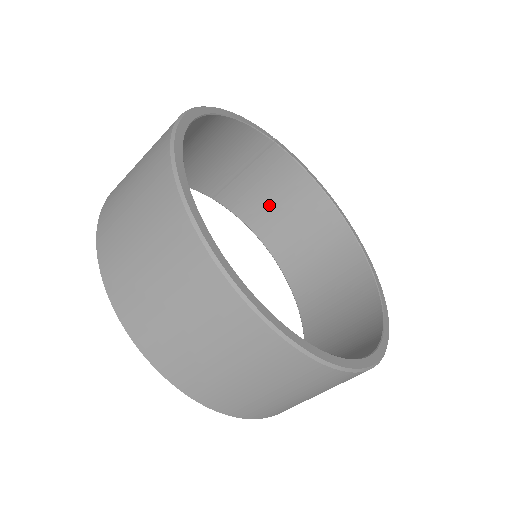
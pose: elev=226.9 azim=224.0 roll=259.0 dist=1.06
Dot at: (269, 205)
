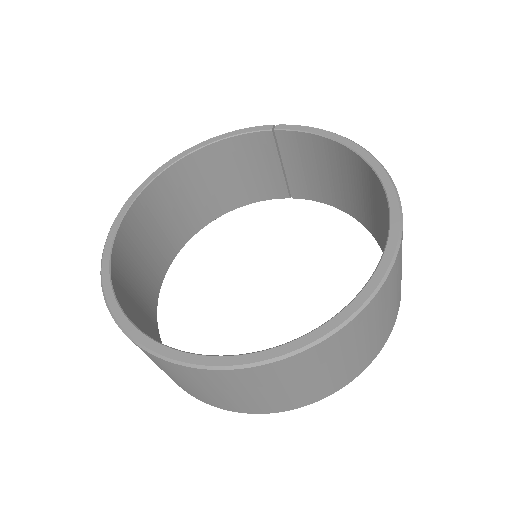
Dot at: (329, 181)
